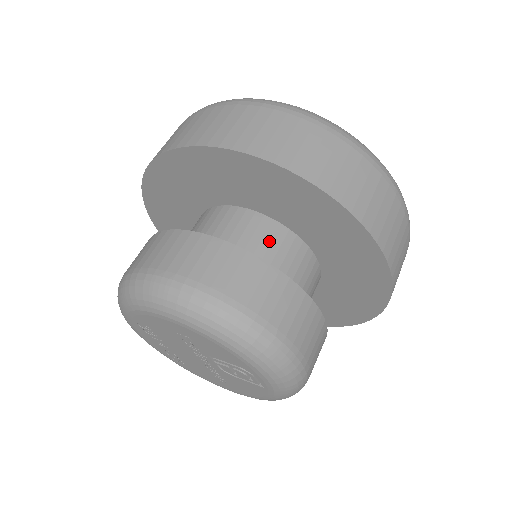
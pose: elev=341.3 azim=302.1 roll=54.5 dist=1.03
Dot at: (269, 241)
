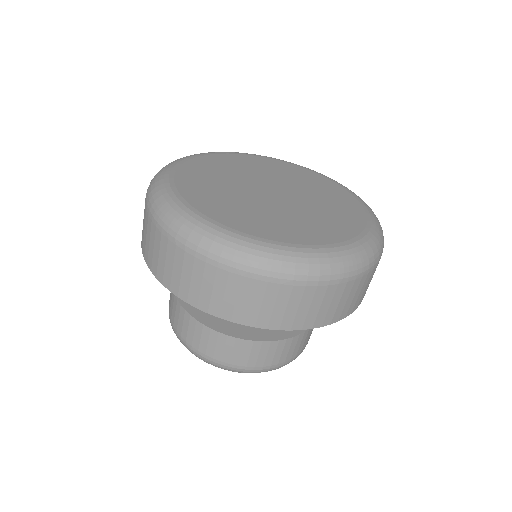
Dot at: occluded
